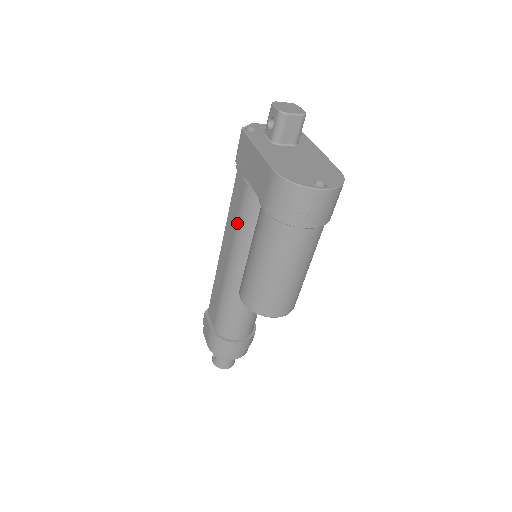
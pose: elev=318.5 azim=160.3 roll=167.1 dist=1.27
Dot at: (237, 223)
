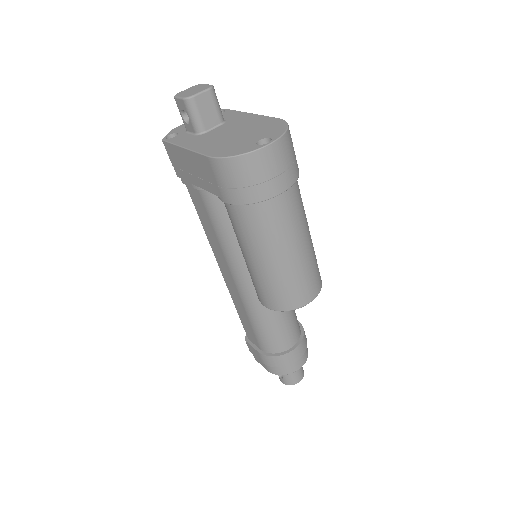
Dot at: (217, 235)
